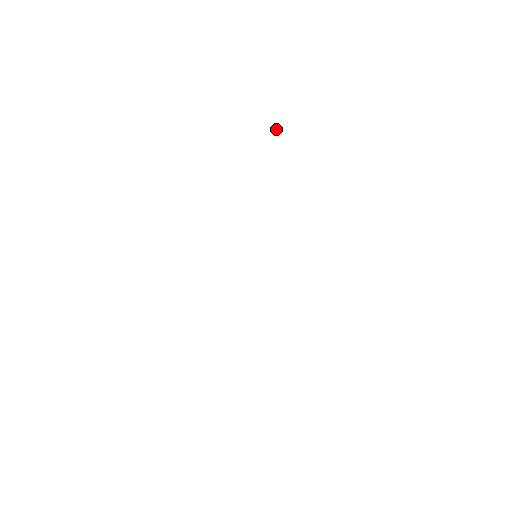
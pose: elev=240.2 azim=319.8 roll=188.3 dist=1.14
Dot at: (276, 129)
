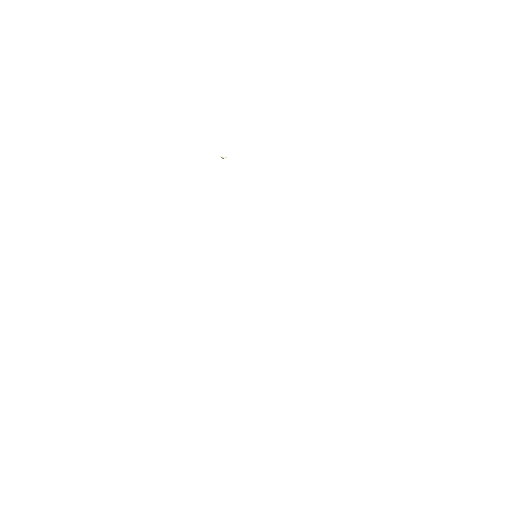
Dot at: (222, 156)
